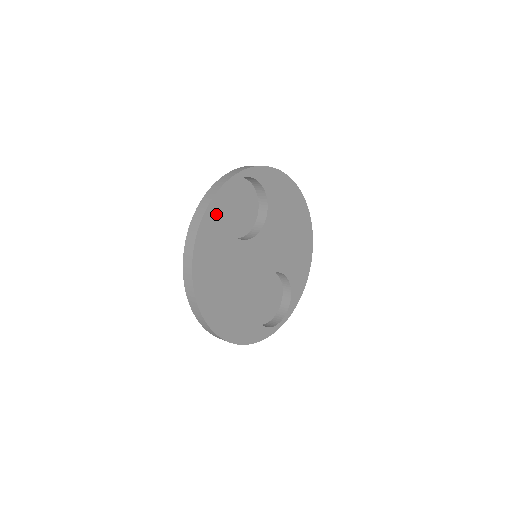
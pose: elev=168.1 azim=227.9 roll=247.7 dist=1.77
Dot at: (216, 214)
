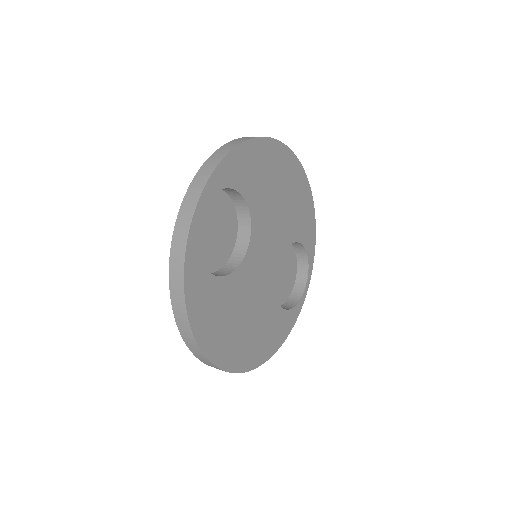
Dot at: (197, 281)
